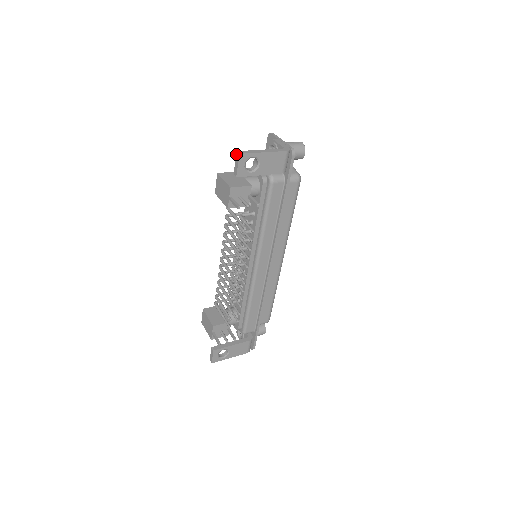
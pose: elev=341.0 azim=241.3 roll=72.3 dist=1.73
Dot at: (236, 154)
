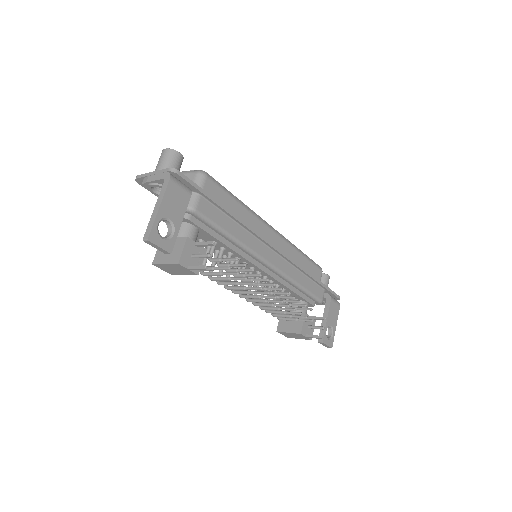
Dot at: occluded
